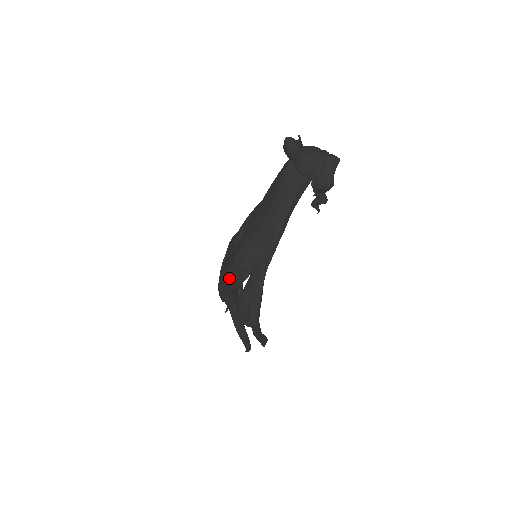
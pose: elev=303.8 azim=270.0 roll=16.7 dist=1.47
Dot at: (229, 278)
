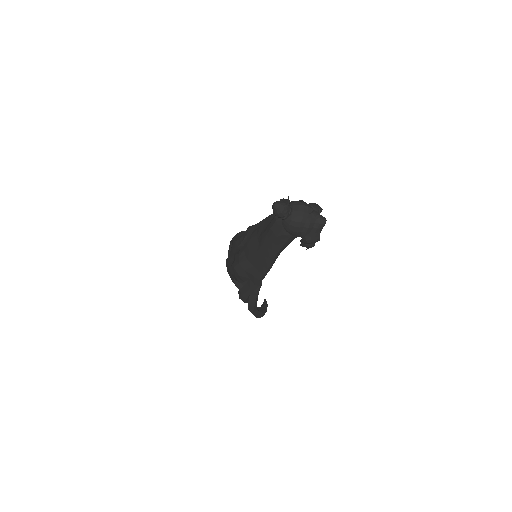
Dot at: (232, 274)
